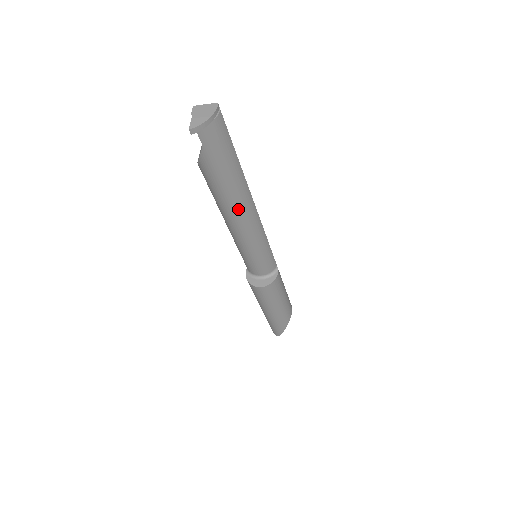
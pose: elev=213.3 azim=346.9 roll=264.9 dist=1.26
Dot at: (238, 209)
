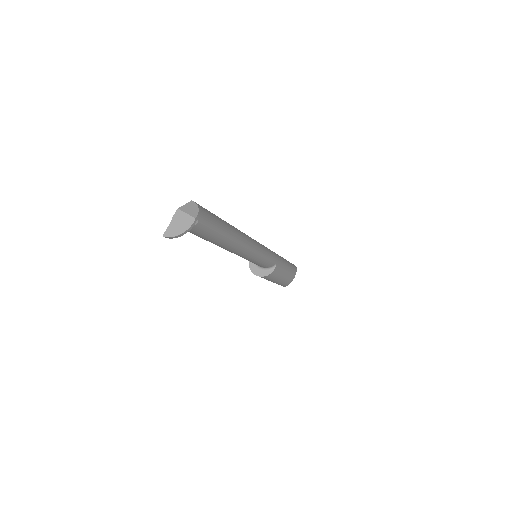
Dot at: (227, 250)
